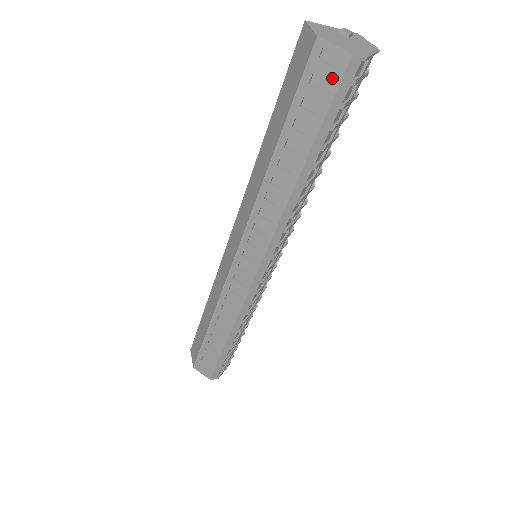
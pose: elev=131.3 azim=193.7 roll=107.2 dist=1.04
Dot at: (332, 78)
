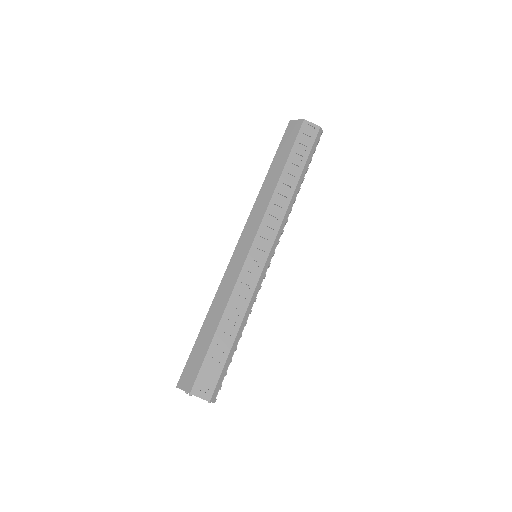
Dot at: (312, 135)
